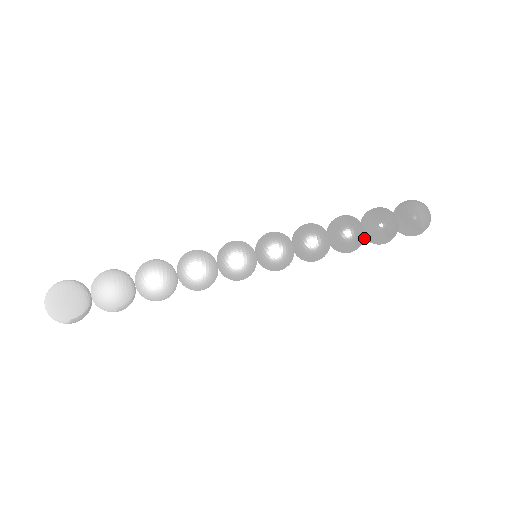
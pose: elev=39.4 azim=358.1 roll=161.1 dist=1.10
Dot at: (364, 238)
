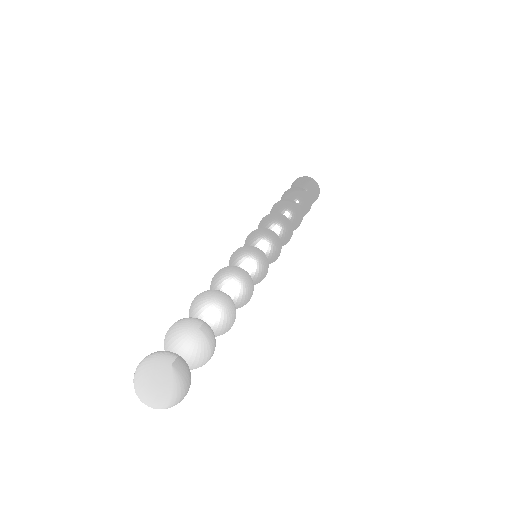
Dot at: occluded
